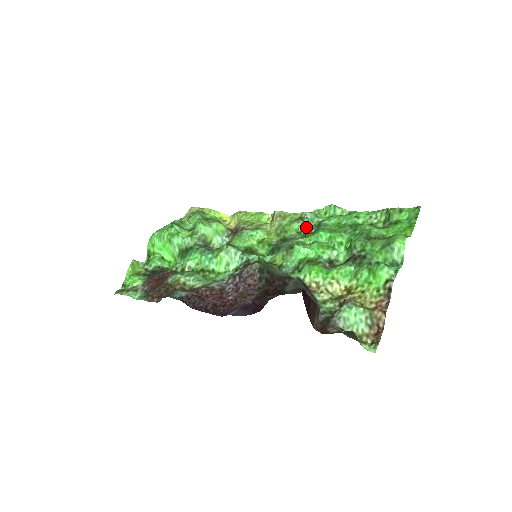
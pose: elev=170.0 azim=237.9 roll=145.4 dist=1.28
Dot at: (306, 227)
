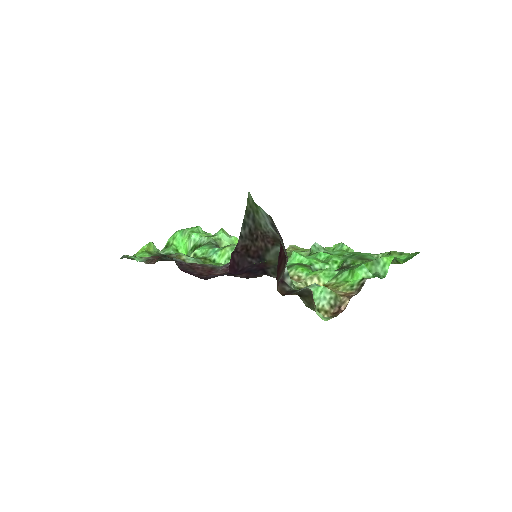
Dot at: (311, 252)
